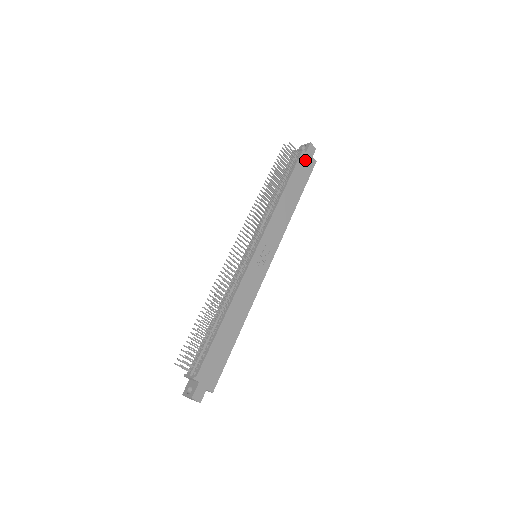
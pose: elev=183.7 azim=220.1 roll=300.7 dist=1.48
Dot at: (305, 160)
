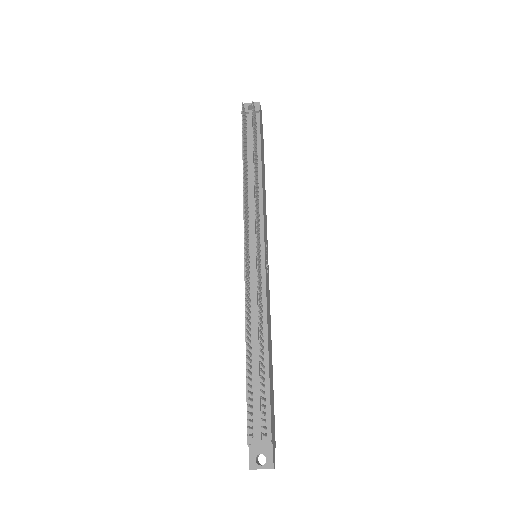
Dot at: (261, 125)
